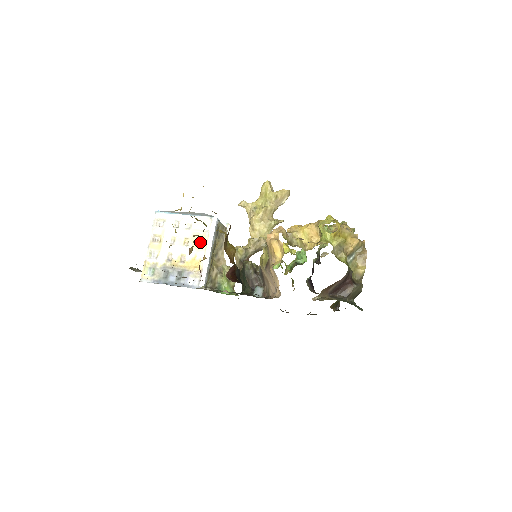
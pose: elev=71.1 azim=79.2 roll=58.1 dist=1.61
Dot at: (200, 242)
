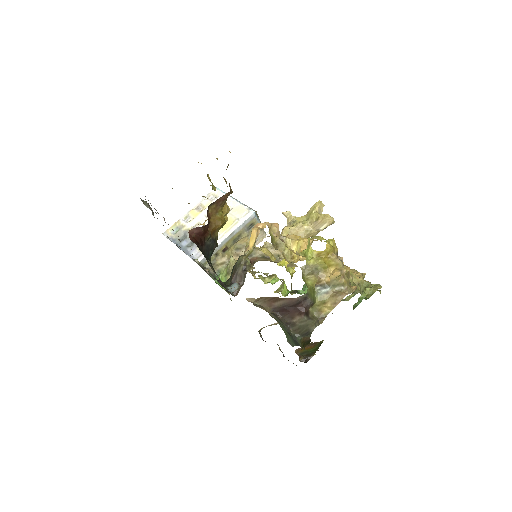
Dot at: (226, 225)
